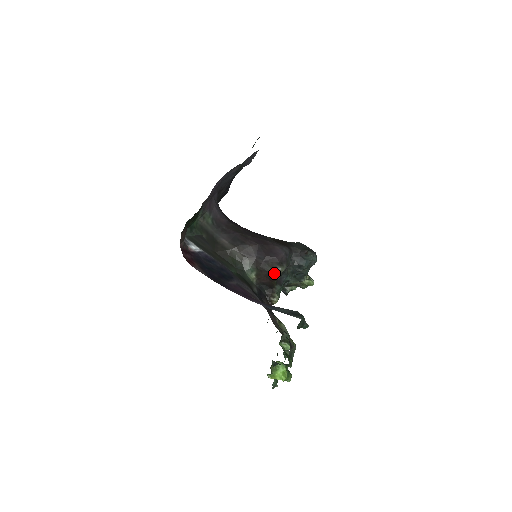
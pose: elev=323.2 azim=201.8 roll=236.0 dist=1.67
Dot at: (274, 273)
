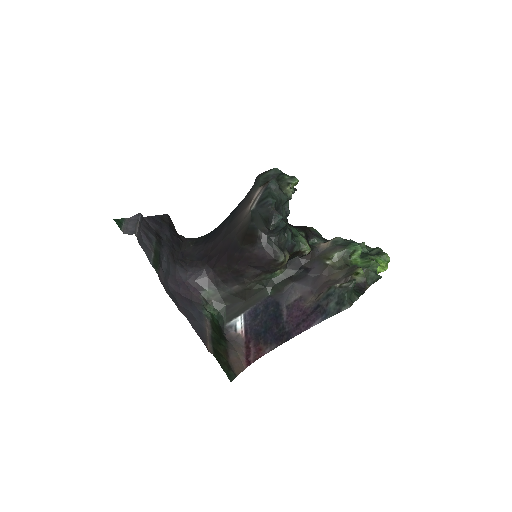
Dot at: (283, 264)
